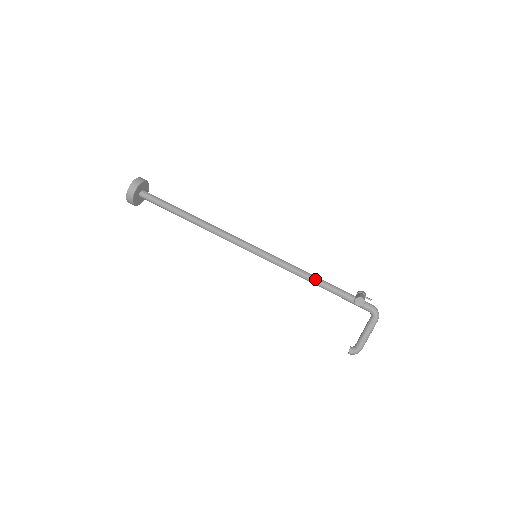
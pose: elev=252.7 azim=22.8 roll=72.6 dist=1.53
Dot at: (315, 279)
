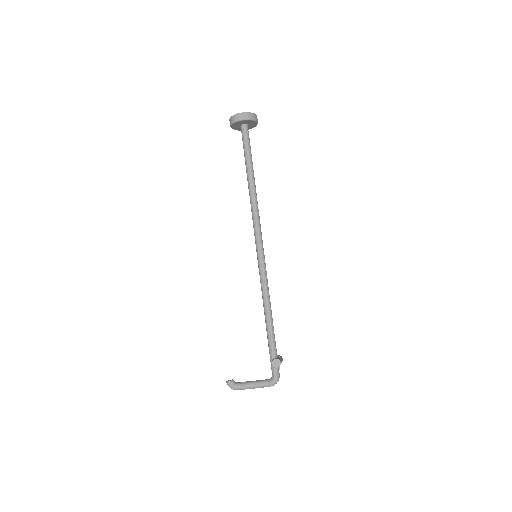
Dot at: (270, 316)
